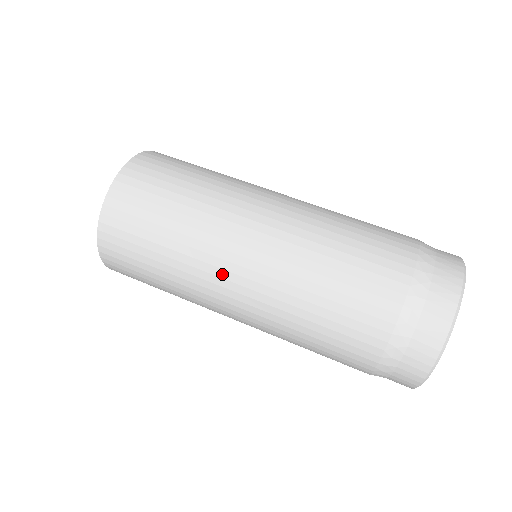
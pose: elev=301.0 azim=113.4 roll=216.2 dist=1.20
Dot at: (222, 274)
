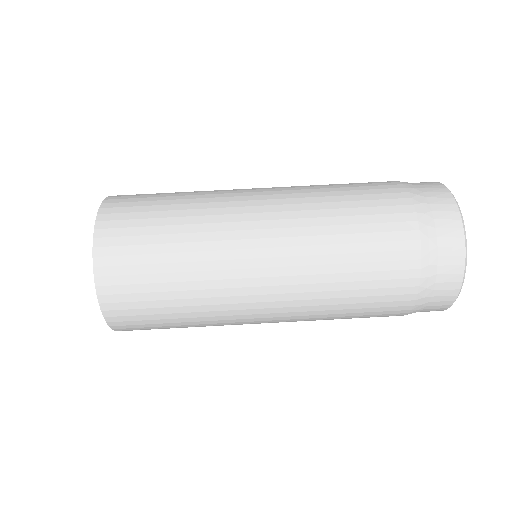
Dot at: (245, 254)
